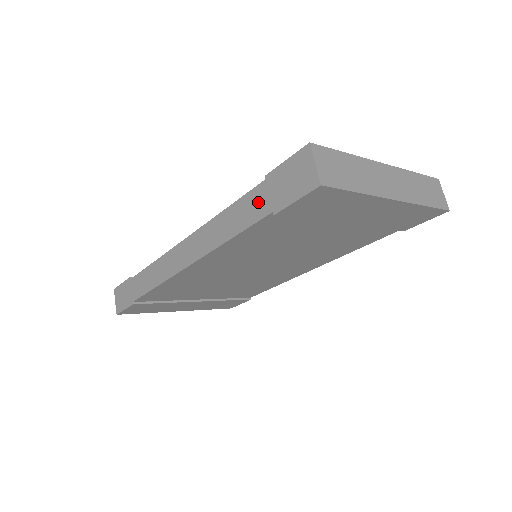
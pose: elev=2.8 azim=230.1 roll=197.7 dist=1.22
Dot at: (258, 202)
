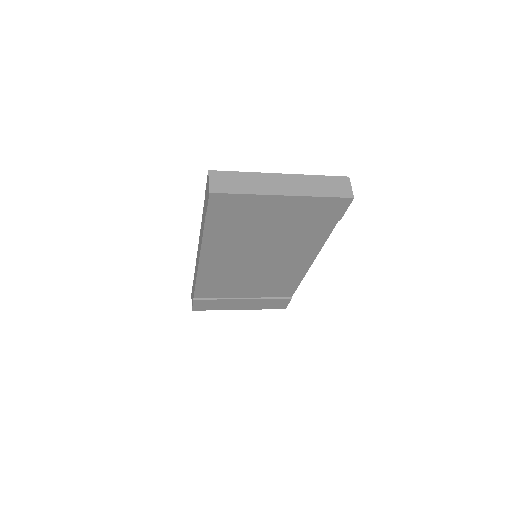
Dot at: (204, 212)
